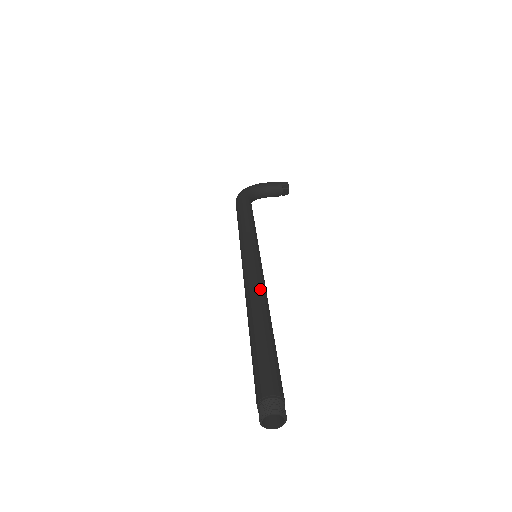
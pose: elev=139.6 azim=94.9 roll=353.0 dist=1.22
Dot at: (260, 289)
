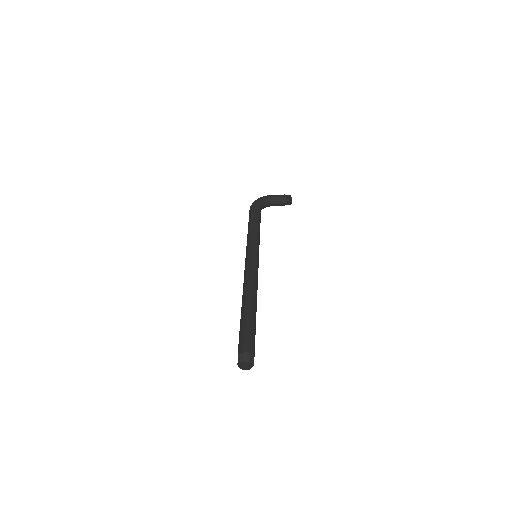
Dot at: (253, 282)
